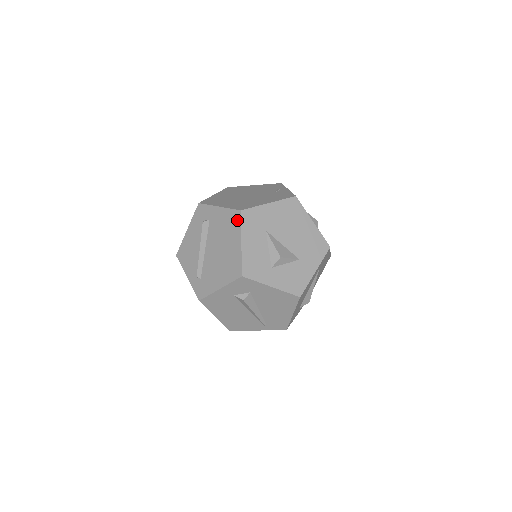
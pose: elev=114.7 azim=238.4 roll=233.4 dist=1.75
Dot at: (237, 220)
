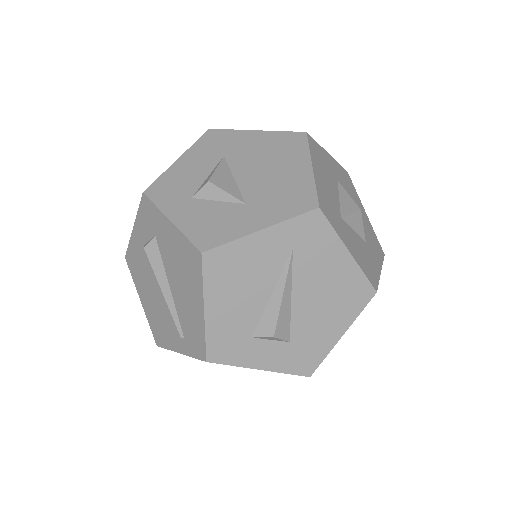
Dot at: occluded
